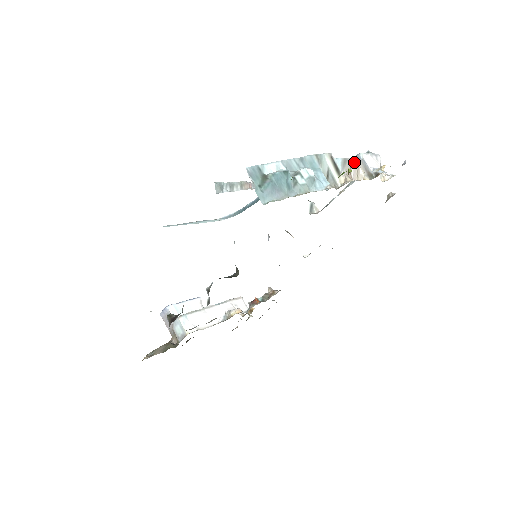
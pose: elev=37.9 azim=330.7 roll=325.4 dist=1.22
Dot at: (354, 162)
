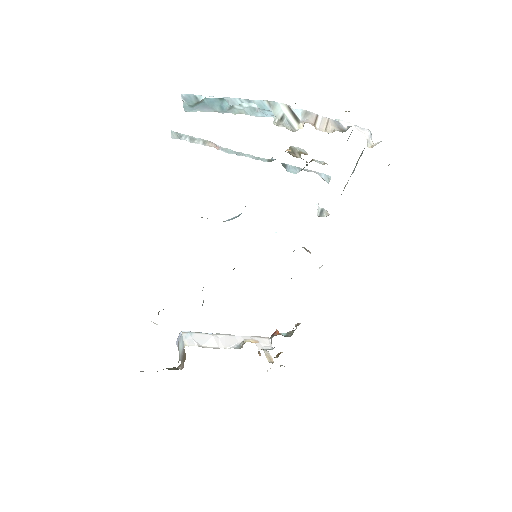
Dot at: (322, 118)
